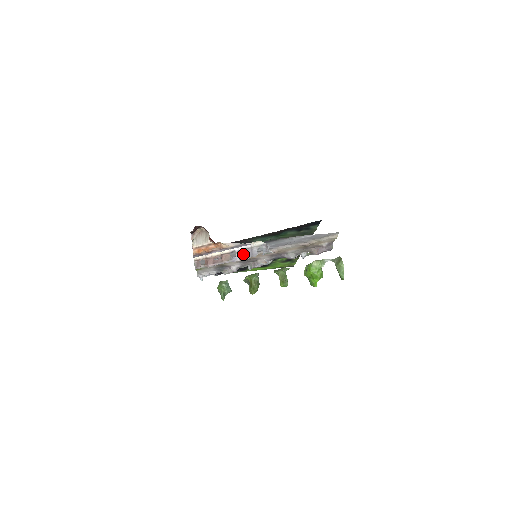
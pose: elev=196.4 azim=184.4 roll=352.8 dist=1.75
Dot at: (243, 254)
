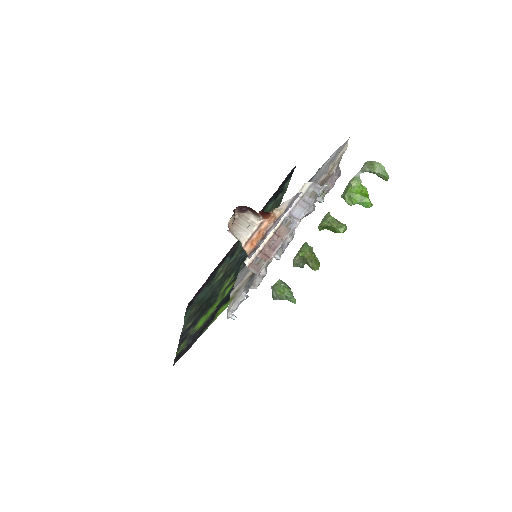
Dot at: (298, 213)
